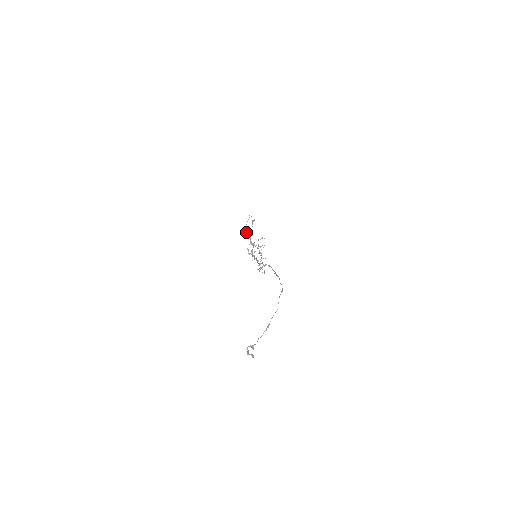
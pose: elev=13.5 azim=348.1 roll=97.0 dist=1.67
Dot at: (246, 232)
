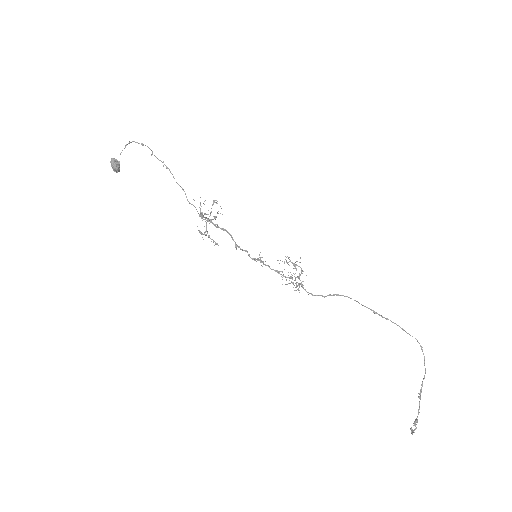
Dot at: (117, 166)
